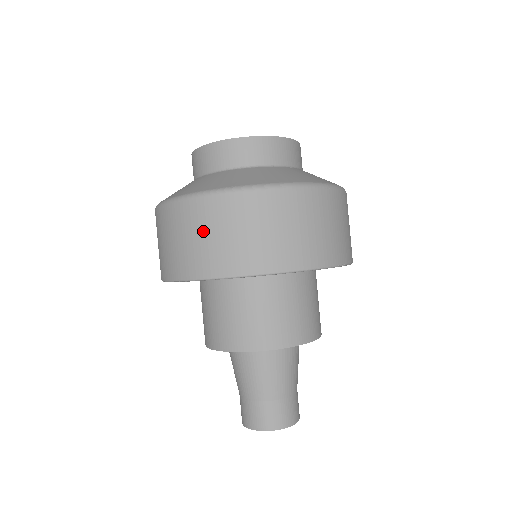
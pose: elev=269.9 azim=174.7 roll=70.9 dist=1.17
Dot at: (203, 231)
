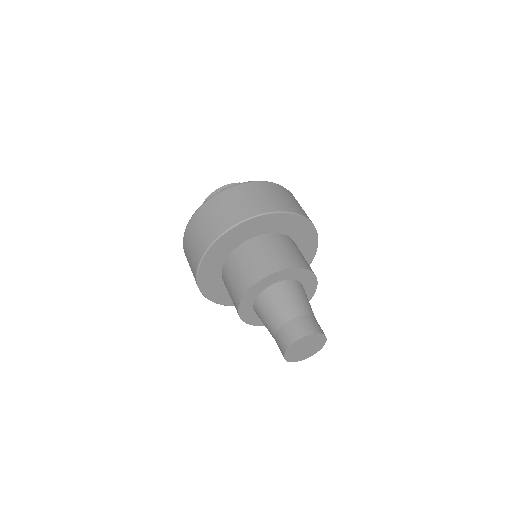
Dot at: (210, 217)
